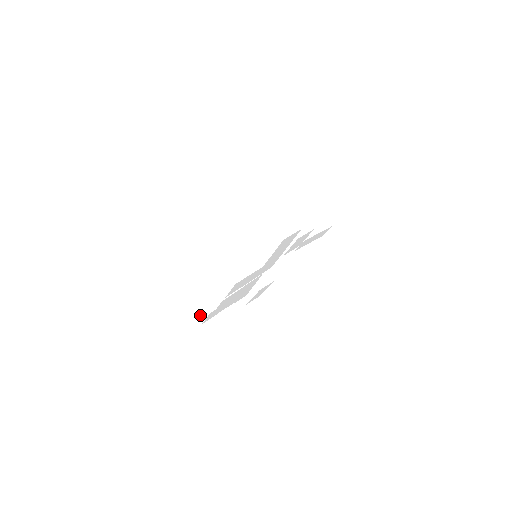
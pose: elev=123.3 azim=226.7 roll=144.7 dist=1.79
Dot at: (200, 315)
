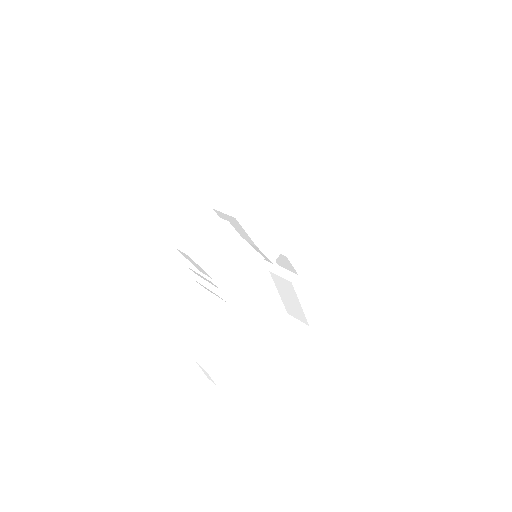
Dot at: (192, 243)
